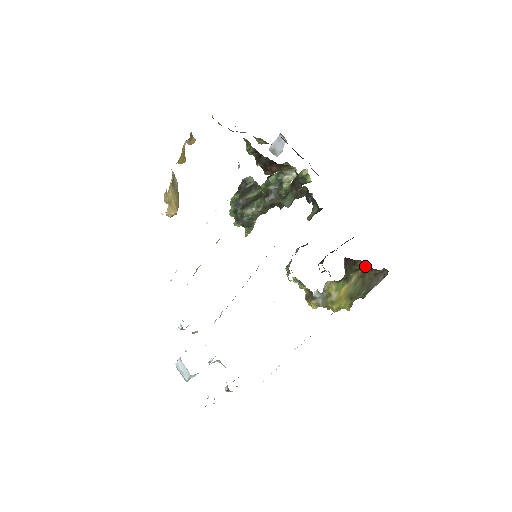
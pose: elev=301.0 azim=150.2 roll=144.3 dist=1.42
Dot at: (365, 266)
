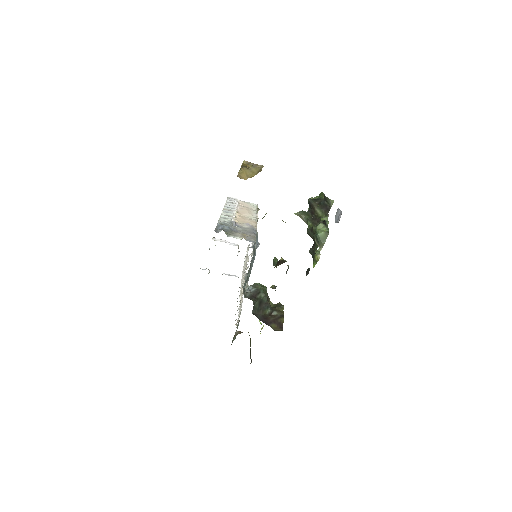
Dot at: occluded
